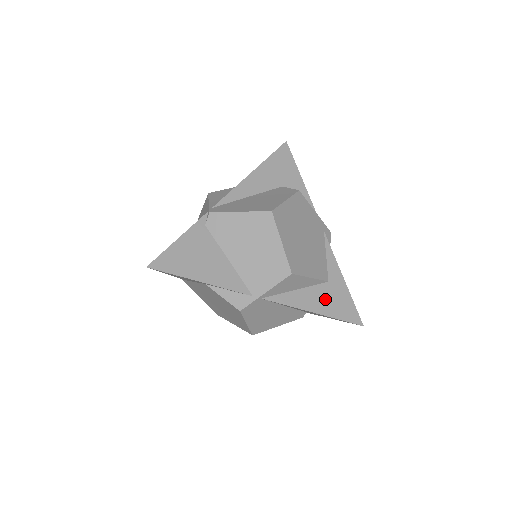
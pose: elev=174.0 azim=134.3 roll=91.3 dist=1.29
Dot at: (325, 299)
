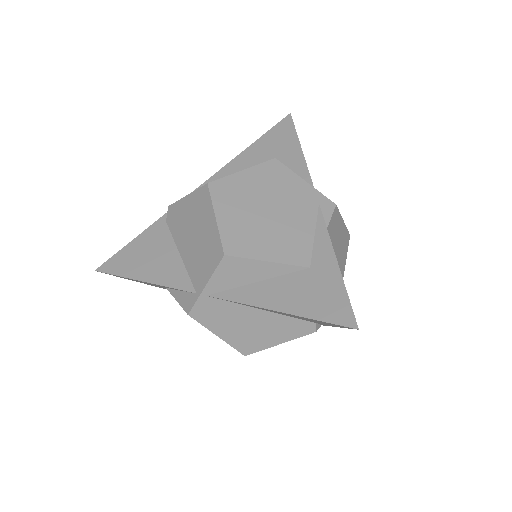
Dot at: (299, 292)
